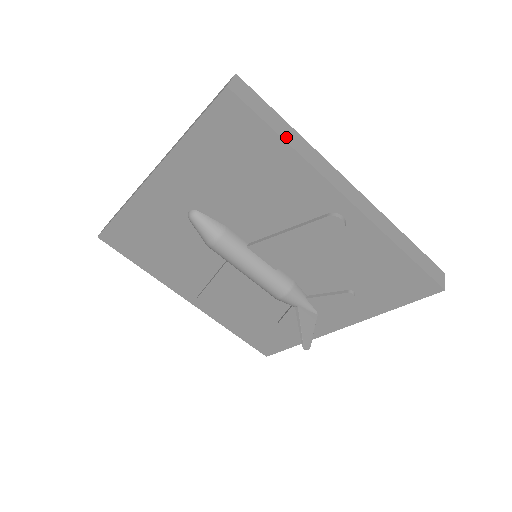
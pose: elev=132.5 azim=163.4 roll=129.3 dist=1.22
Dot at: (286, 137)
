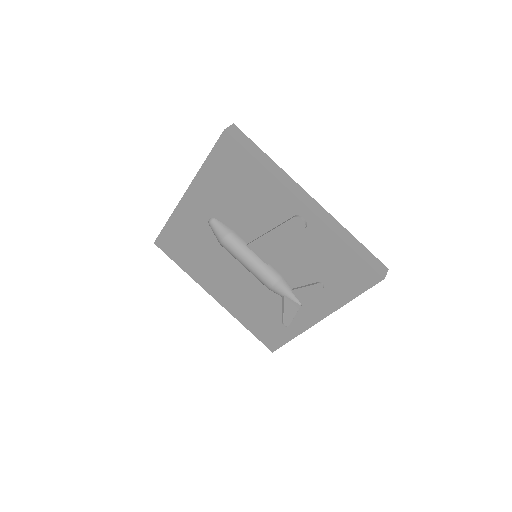
Dot at: (262, 161)
